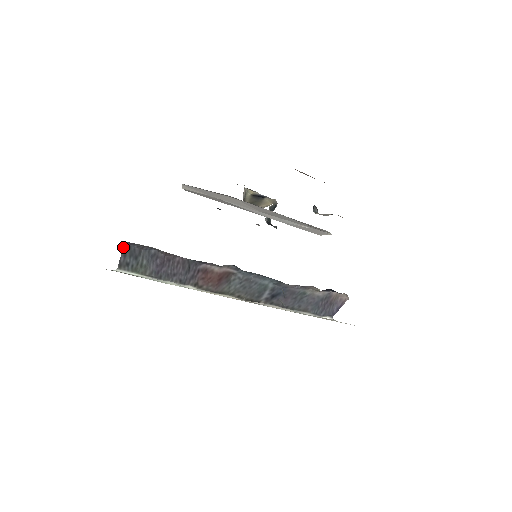
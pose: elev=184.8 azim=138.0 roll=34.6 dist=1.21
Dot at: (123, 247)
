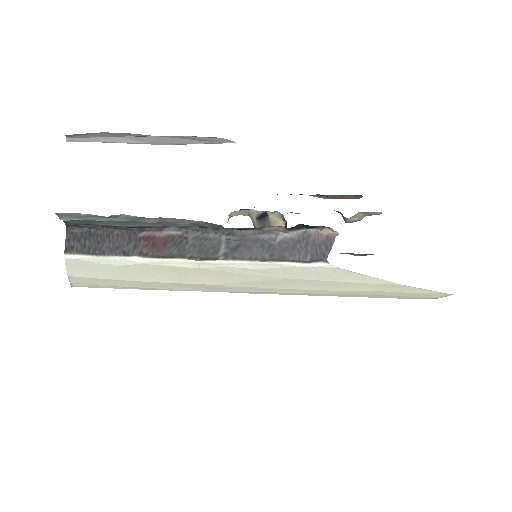
Dot at: (66, 233)
